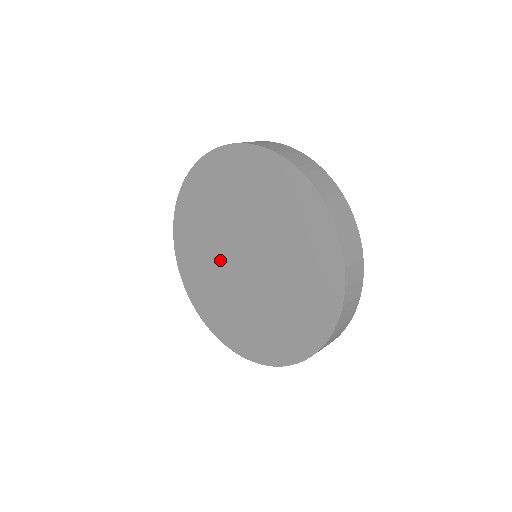
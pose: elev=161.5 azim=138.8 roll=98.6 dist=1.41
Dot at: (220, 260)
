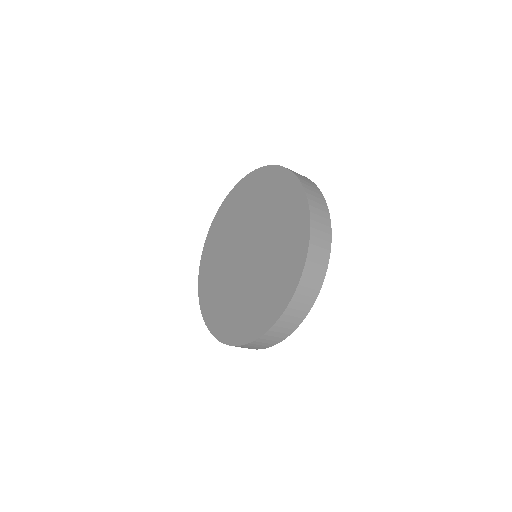
Dot at: (229, 259)
